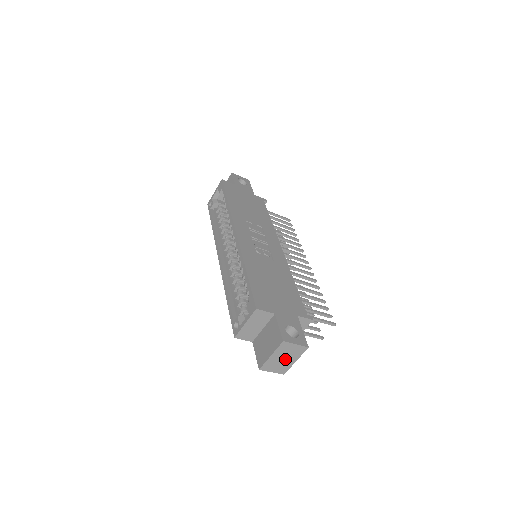
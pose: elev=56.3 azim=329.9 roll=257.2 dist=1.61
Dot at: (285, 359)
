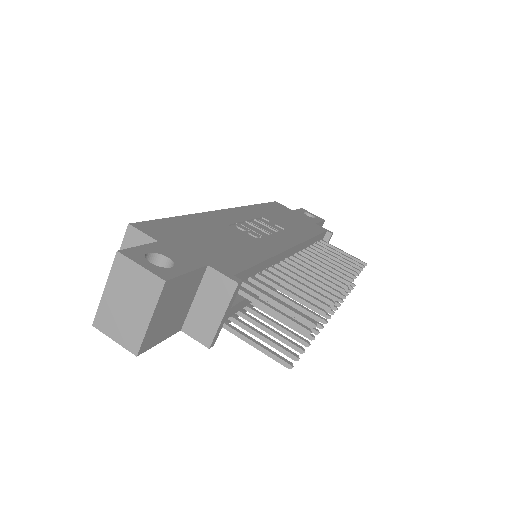
Dot at: (130, 307)
